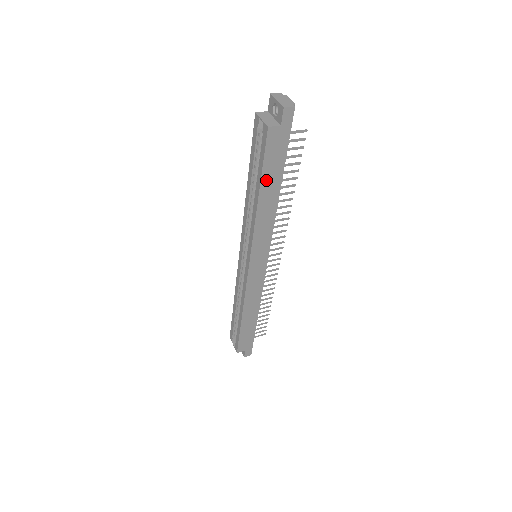
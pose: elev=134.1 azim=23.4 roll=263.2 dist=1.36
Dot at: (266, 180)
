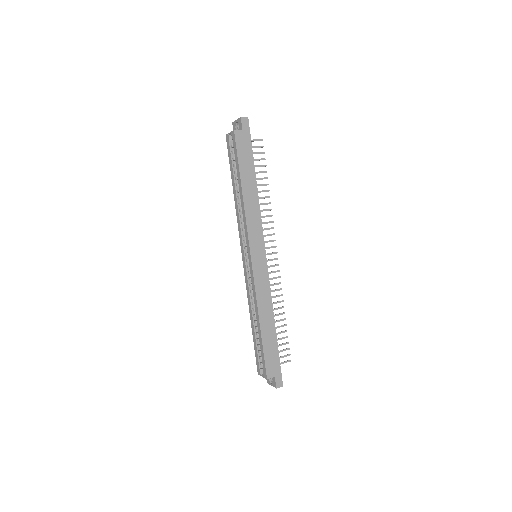
Dot at: (243, 173)
